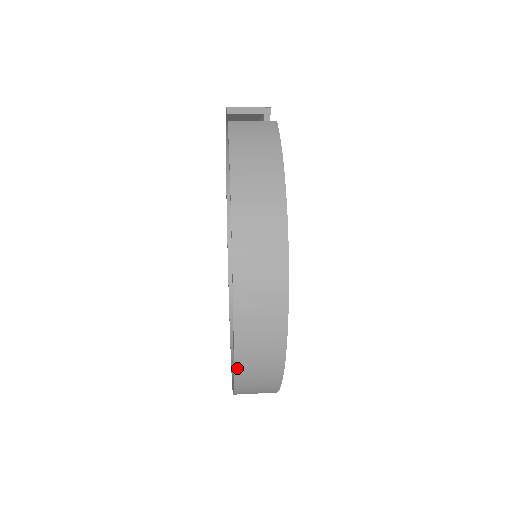
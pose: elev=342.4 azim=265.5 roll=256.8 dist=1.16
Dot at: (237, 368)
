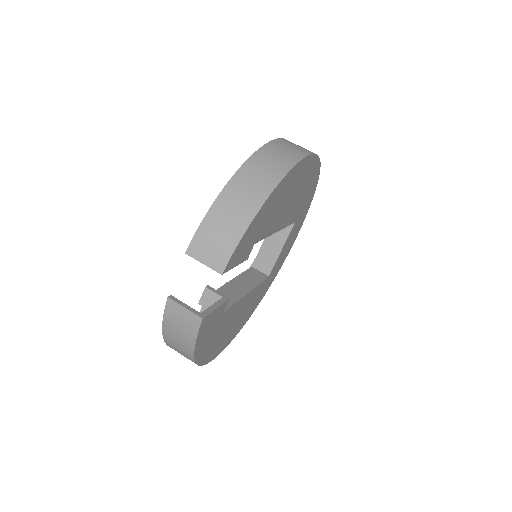
Dot at: occluded
